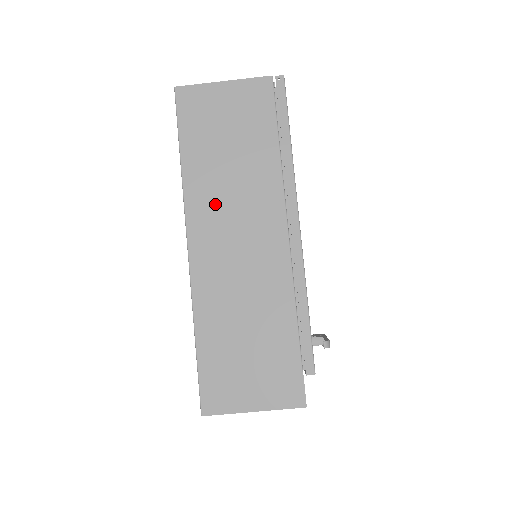
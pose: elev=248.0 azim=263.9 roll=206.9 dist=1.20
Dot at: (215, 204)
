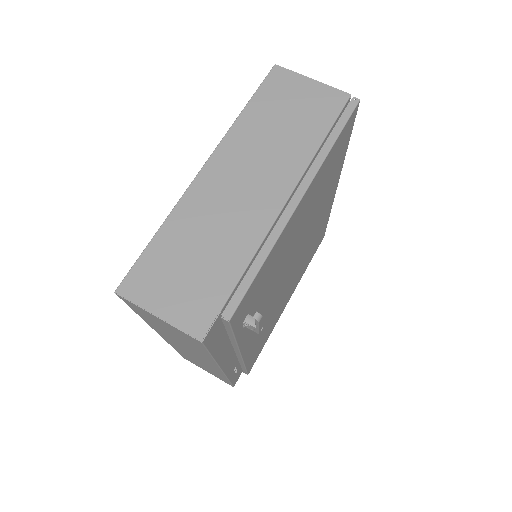
Dot at: (246, 150)
